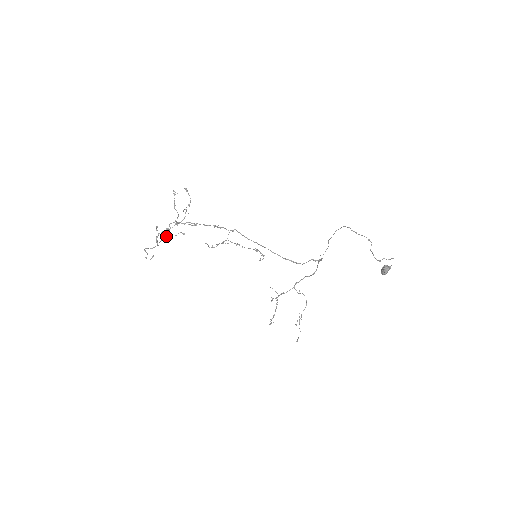
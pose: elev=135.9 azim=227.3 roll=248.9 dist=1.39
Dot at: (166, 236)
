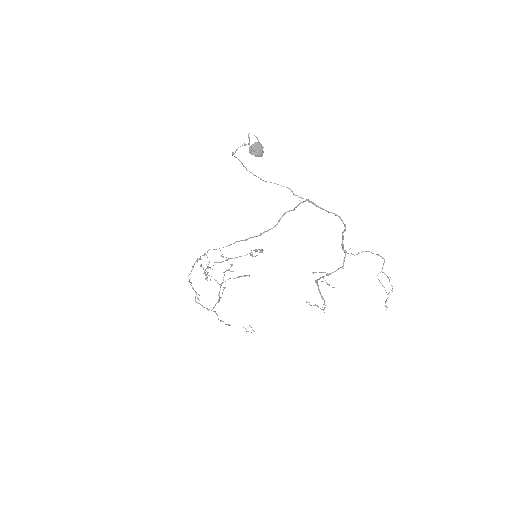
Dot at: (218, 301)
